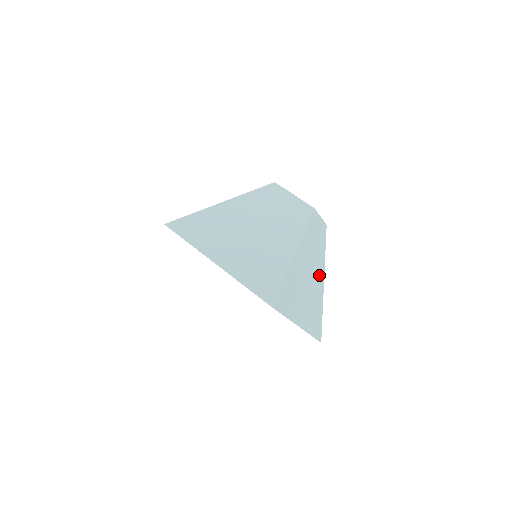
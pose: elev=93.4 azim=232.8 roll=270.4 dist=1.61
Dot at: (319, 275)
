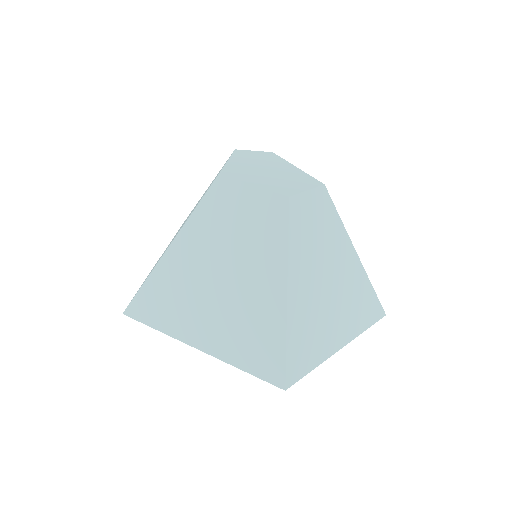
Dot at: (344, 257)
